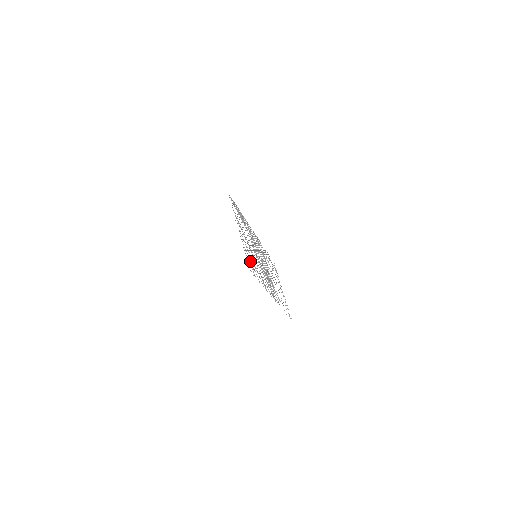
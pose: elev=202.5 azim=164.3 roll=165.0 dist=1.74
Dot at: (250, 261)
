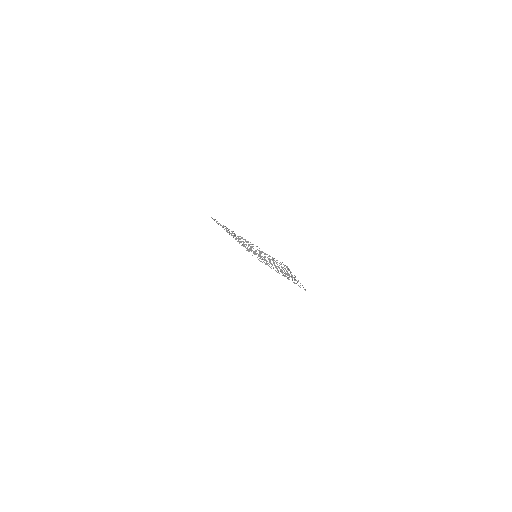
Dot at: occluded
